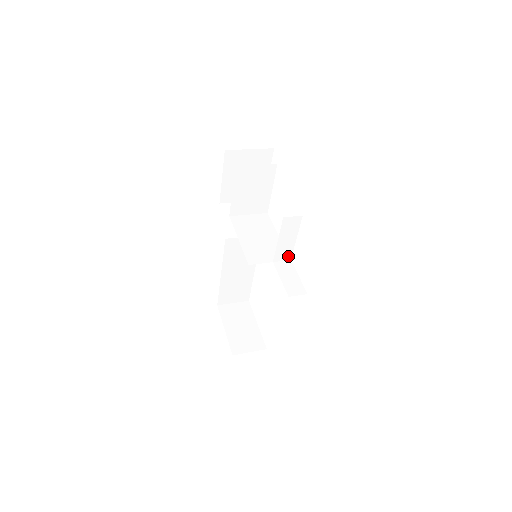
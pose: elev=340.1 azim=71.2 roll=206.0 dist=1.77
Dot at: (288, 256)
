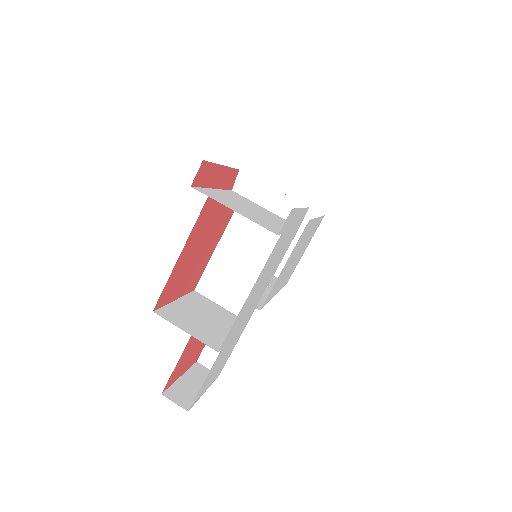
Dot at: occluded
